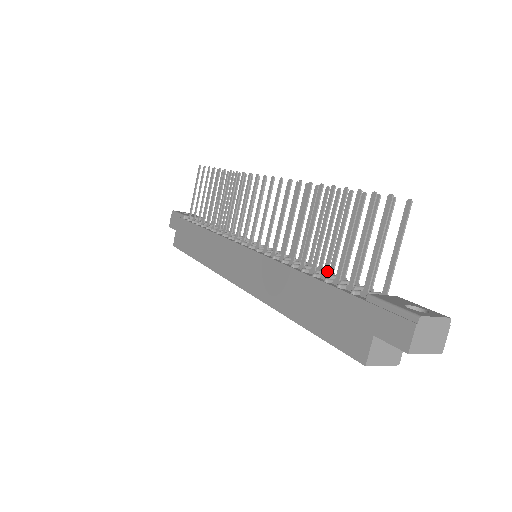
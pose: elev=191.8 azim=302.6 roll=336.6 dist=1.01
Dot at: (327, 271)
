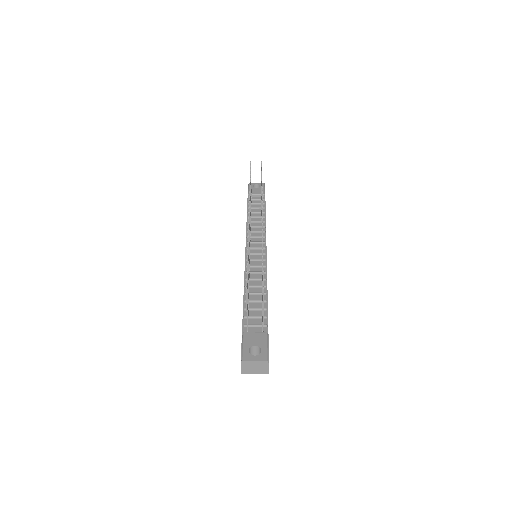
Dot at: occluded
